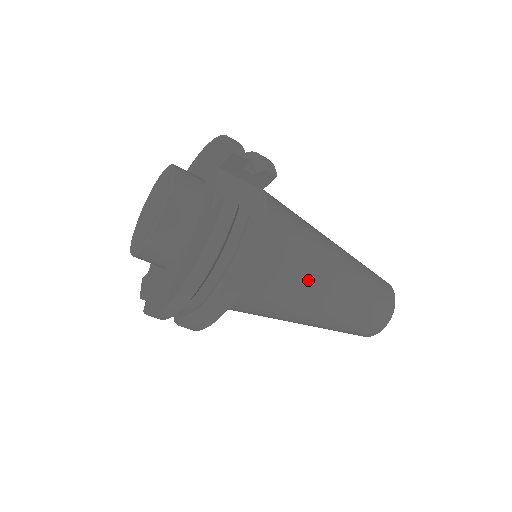
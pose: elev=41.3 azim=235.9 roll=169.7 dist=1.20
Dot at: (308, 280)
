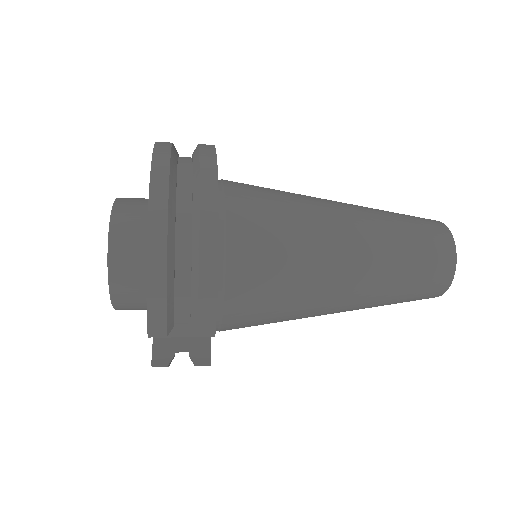
Dot at: occluded
